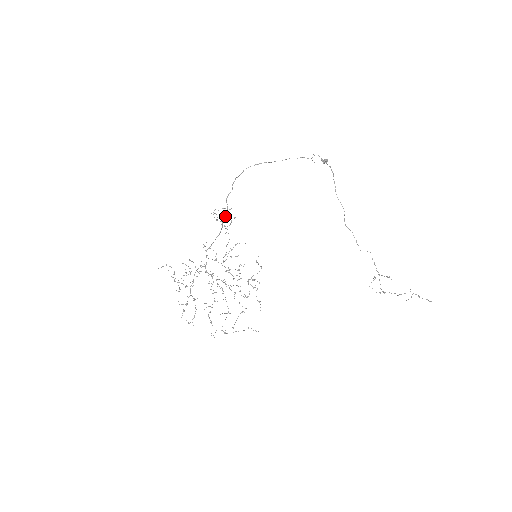
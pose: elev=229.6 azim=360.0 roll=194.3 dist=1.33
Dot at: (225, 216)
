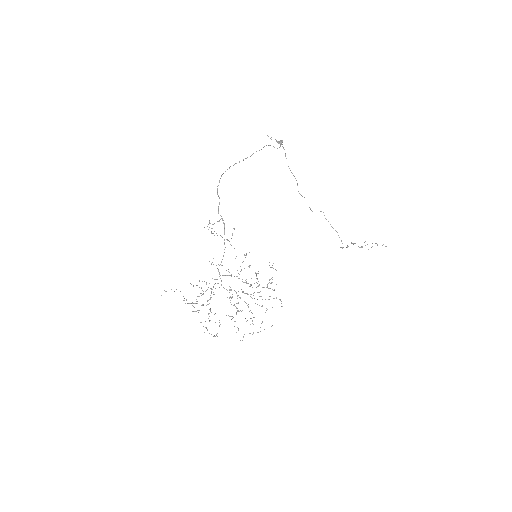
Dot at: (224, 229)
